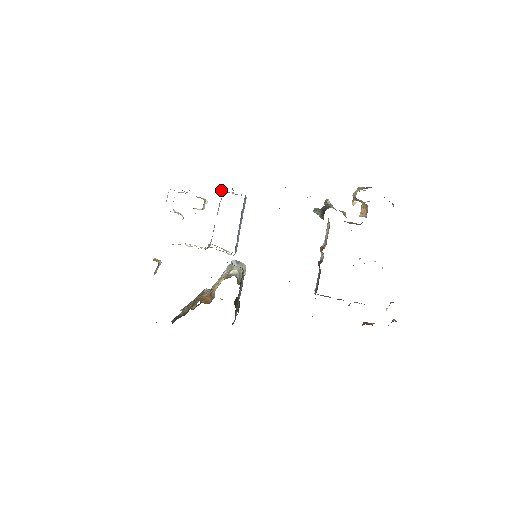
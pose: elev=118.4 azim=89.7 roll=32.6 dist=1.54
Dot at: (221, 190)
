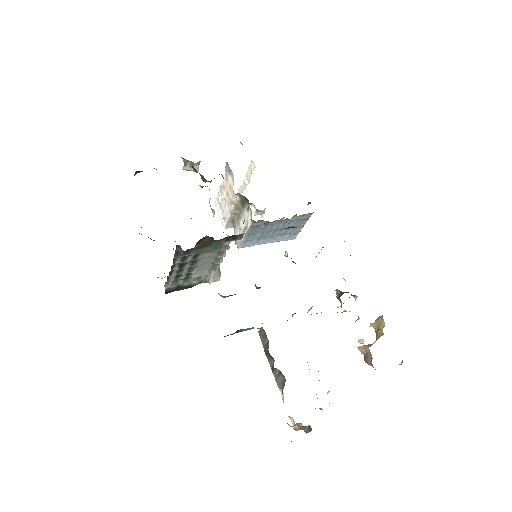
Dot at: occluded
